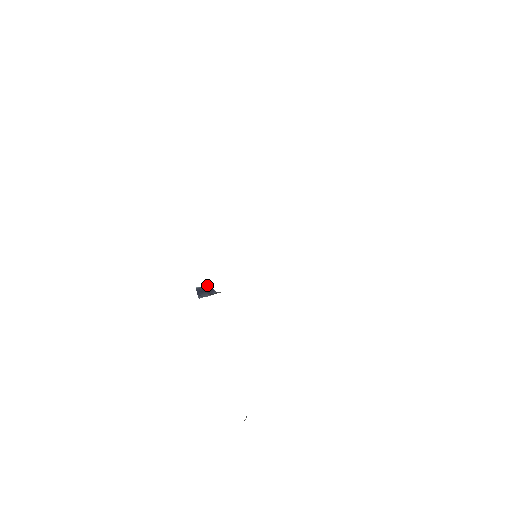
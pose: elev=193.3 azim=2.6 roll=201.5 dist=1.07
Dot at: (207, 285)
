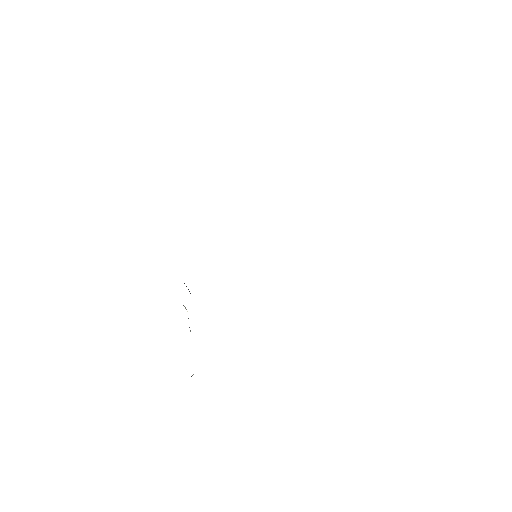
Dot at: occluded
